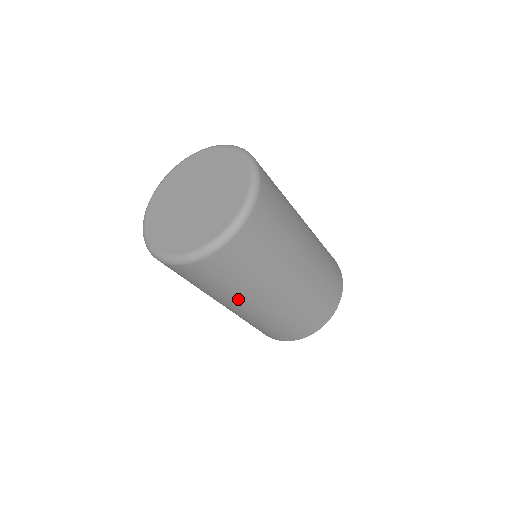
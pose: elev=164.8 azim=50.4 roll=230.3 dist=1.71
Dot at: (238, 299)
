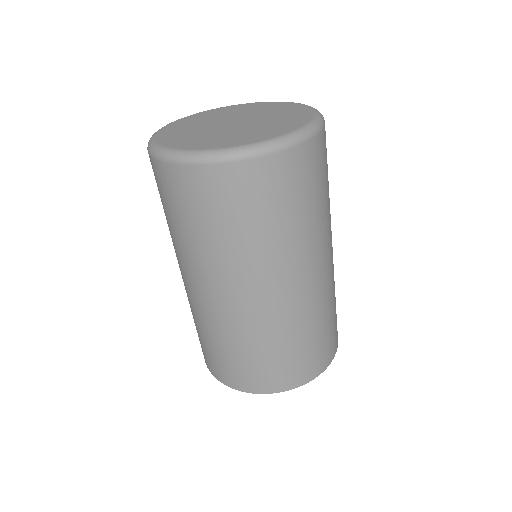
Dot at: (200, 265)
